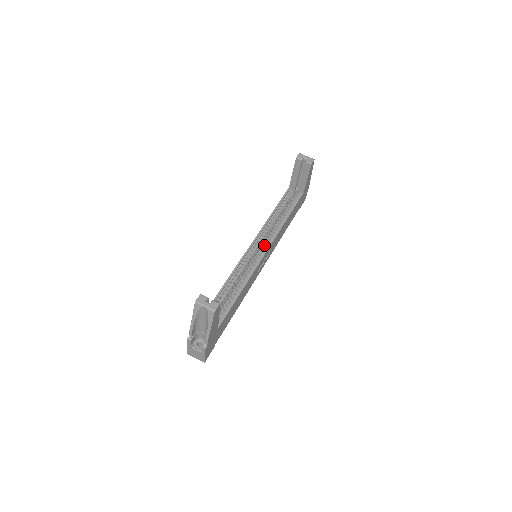
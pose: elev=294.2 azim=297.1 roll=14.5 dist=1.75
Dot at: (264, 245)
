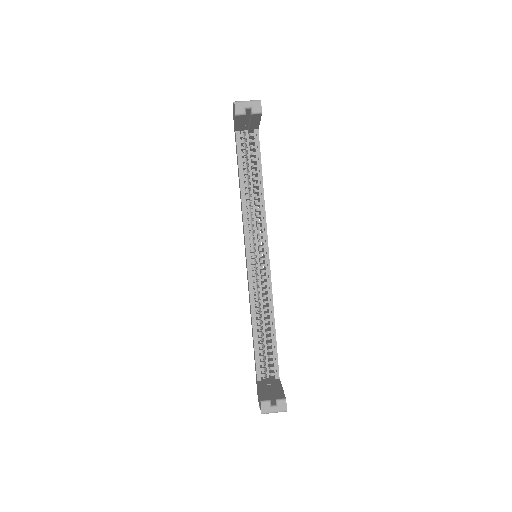
Dot at: occluded
